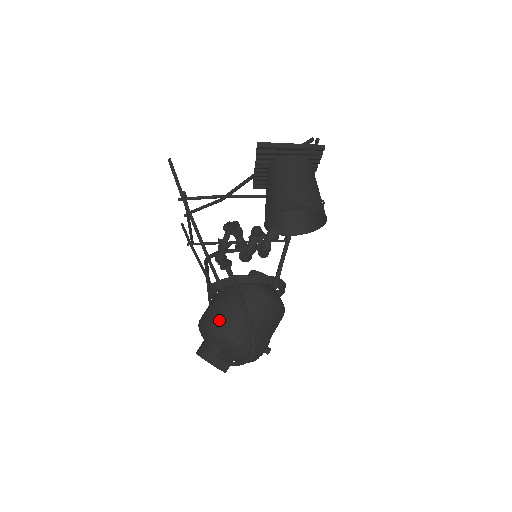
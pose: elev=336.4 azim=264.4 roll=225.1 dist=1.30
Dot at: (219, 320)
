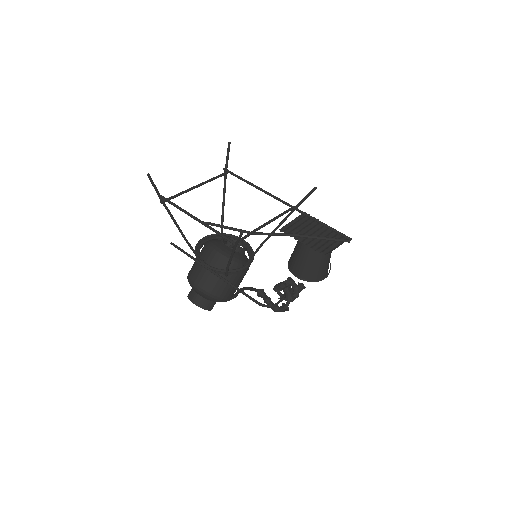
Dot at: (224, 295)
